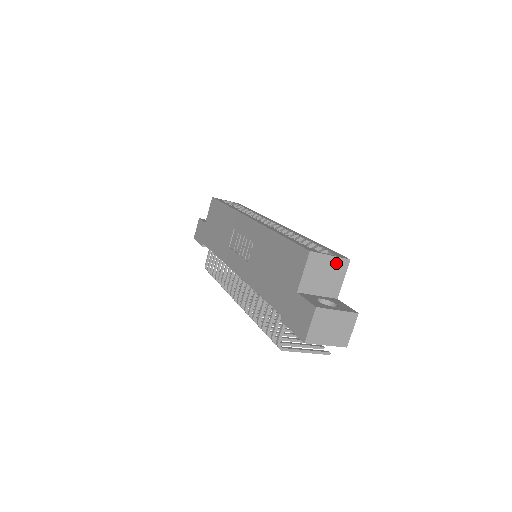
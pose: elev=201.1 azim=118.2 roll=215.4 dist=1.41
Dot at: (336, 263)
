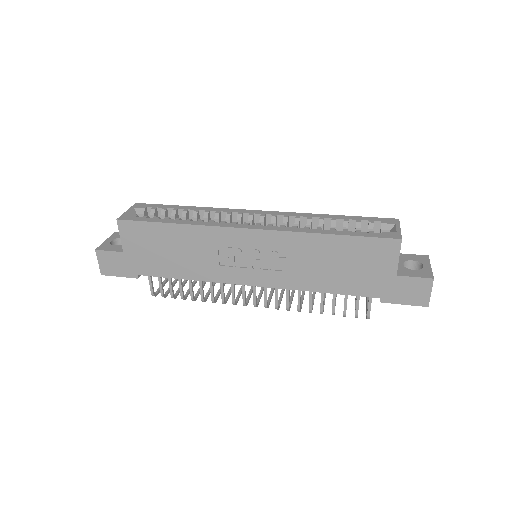
Dot at: occluded
